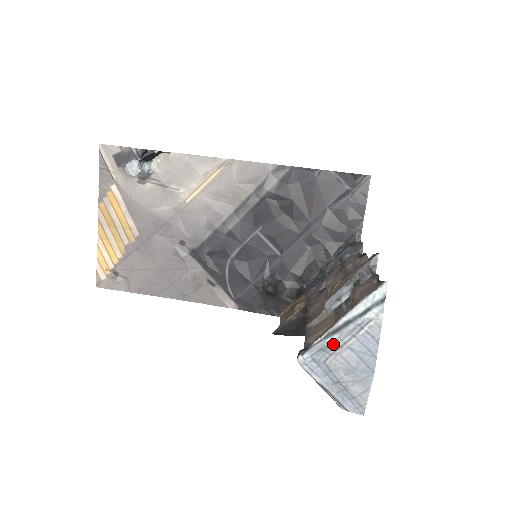
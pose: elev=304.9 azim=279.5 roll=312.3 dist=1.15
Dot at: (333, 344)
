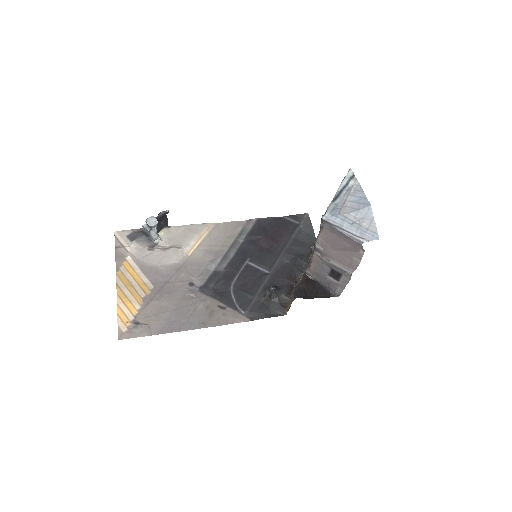
Dot at: (339, 203)
